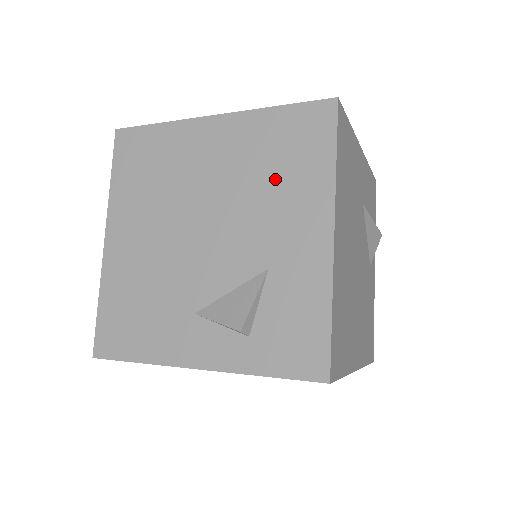
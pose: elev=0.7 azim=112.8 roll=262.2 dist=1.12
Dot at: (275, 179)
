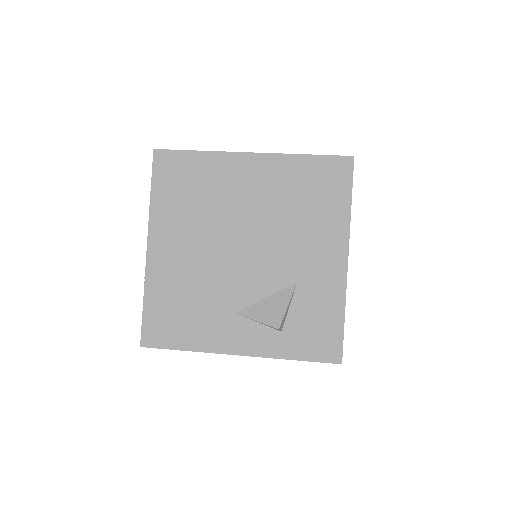
Dot at: (303, 213)
